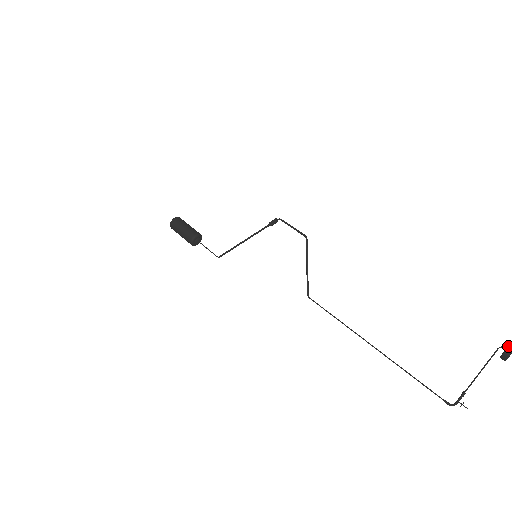
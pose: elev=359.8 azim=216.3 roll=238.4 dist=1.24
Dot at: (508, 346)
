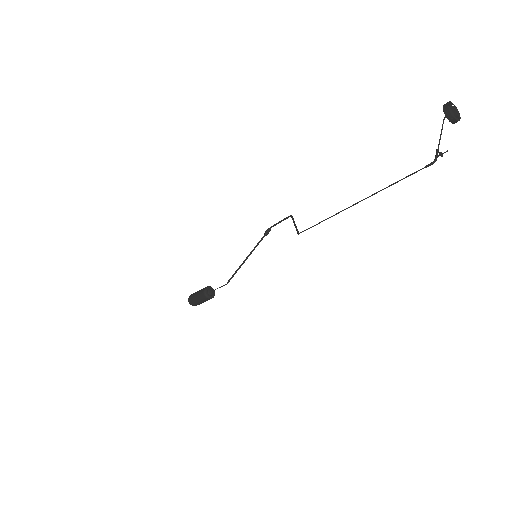
Dot at: (443, 105)
